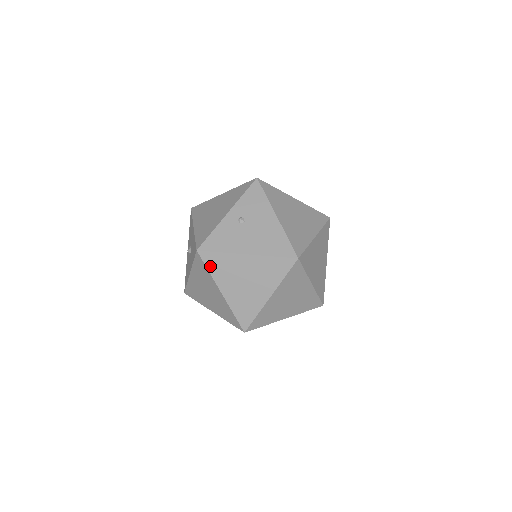
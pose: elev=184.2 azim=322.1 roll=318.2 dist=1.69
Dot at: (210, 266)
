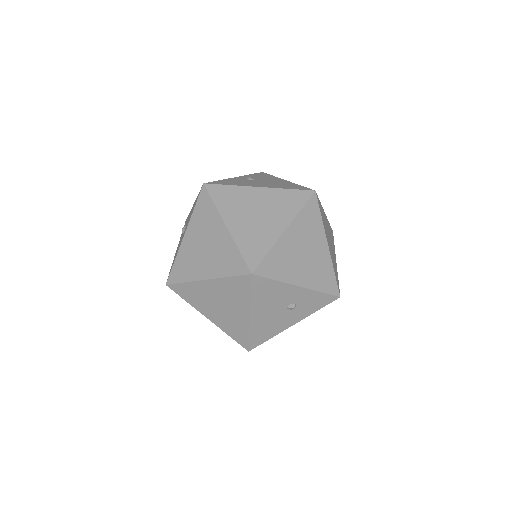
Dot at: (216, 198)
